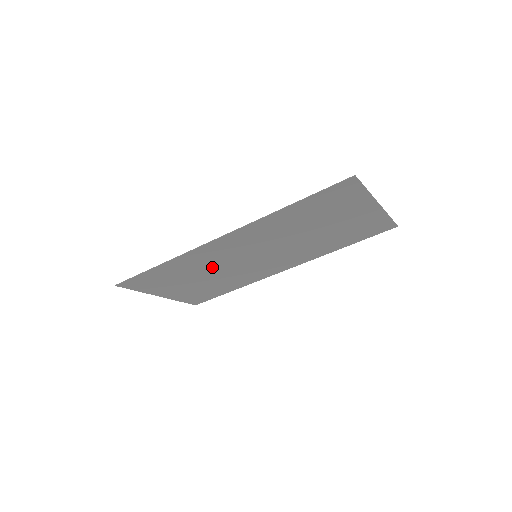
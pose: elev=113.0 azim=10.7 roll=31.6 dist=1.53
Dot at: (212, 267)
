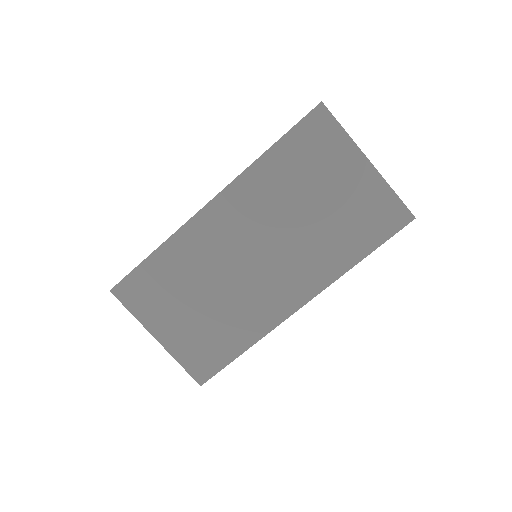
Dot at: (210, 273)
